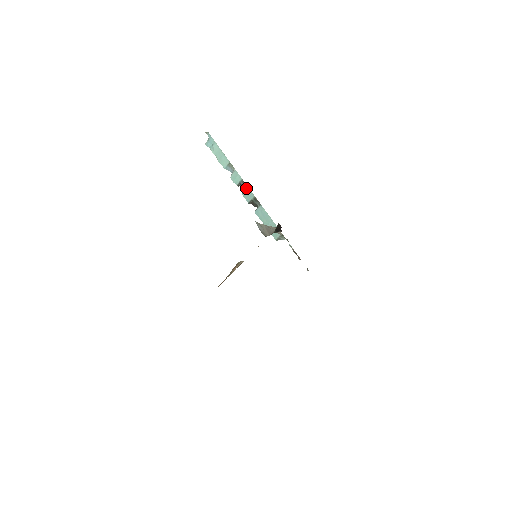
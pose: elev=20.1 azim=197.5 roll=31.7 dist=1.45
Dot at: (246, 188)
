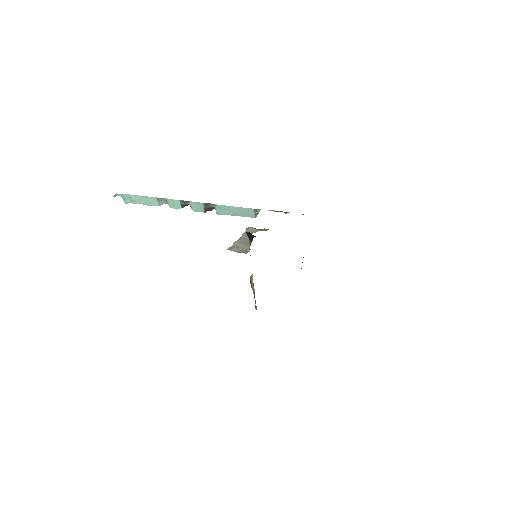
Dot at: (190, 204)
